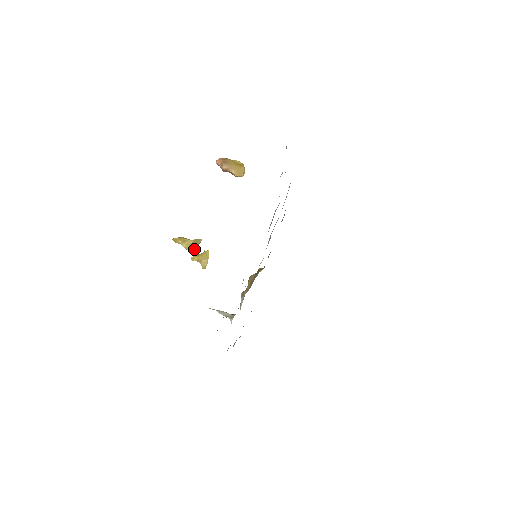
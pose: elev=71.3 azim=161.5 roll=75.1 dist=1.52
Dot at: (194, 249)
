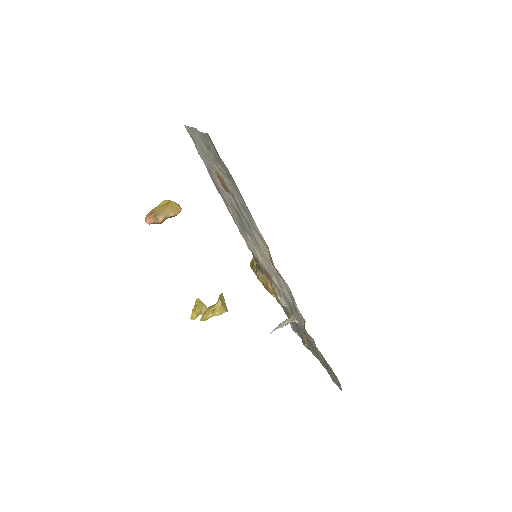
Dot at: (226, 307)
